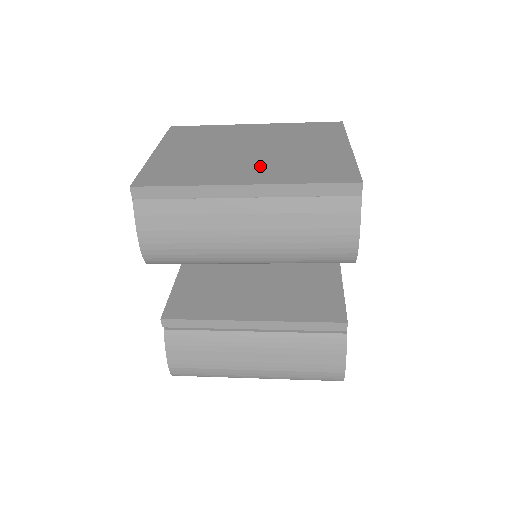
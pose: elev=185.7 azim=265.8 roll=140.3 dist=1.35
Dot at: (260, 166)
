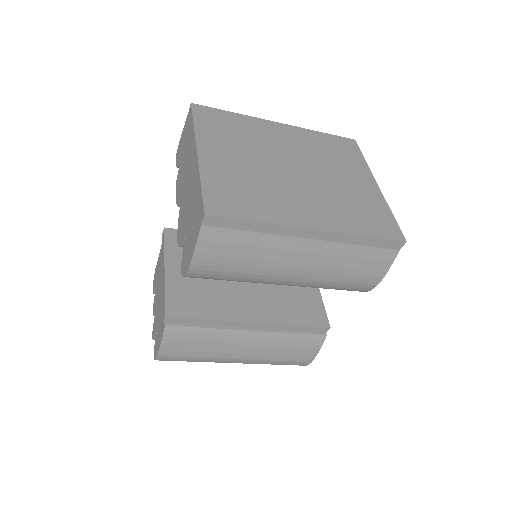
Dot at: (316, 201)
